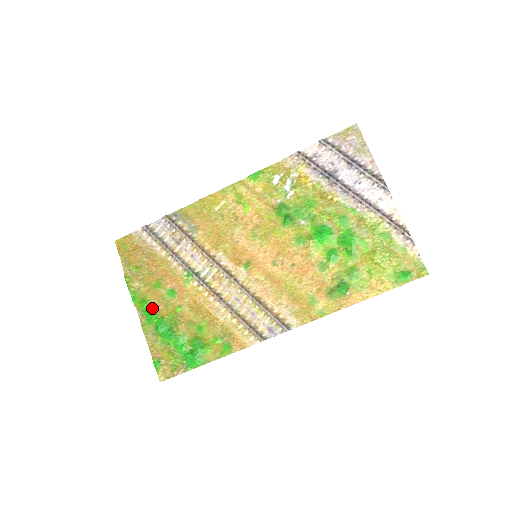
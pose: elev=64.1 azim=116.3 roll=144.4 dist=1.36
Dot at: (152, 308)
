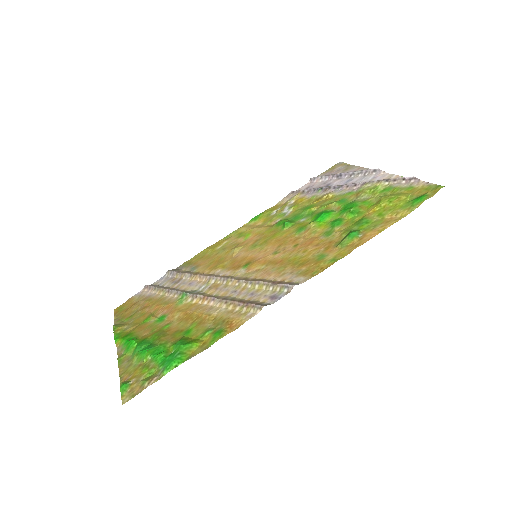
Dot at: (135, 337)
